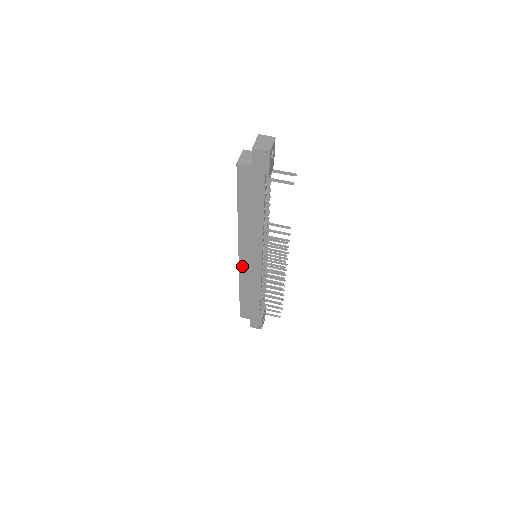
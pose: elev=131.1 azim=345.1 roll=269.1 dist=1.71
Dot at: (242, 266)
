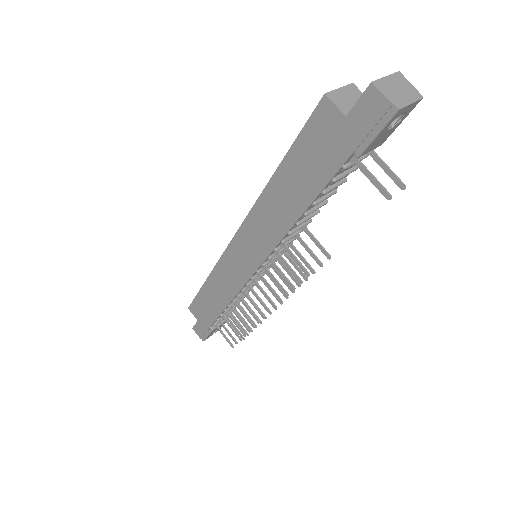
Dot at: (228, 255)
